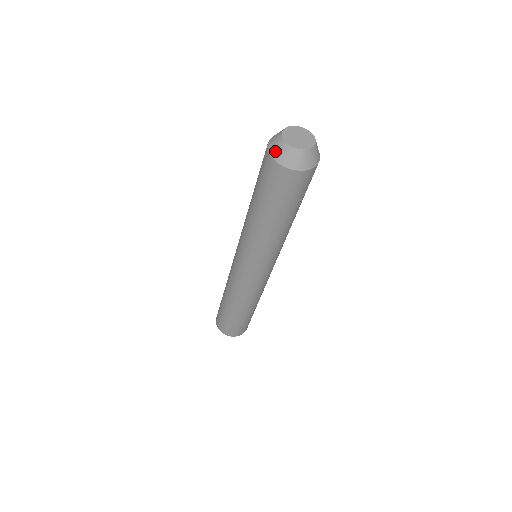
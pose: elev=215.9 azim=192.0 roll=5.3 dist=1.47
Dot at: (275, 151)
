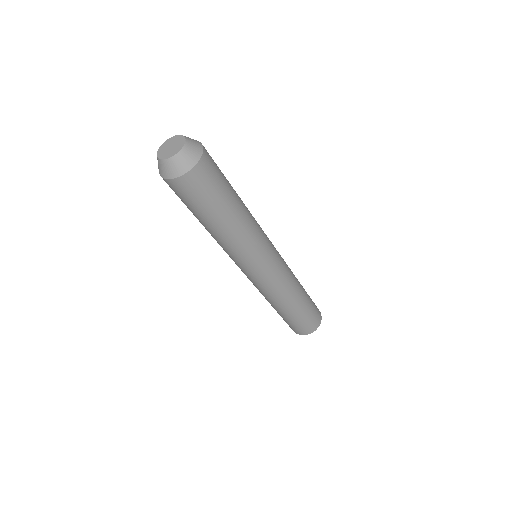
Dot at: (163, 172)
